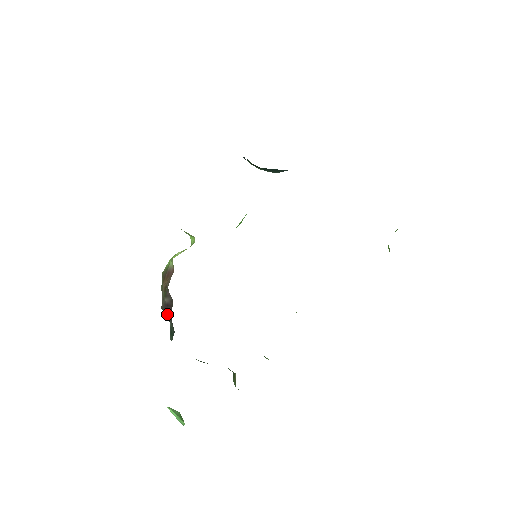
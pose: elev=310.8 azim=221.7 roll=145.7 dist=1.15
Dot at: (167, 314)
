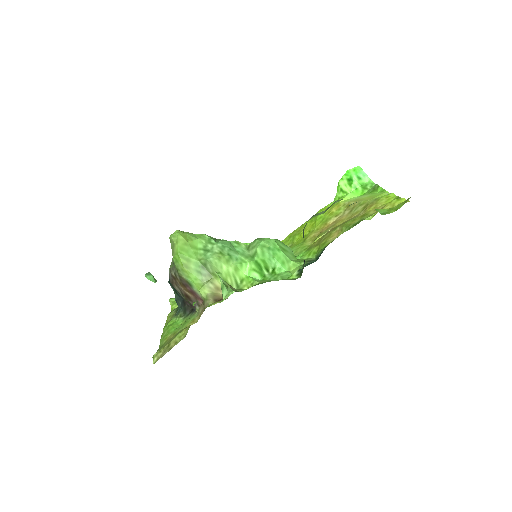
Dot at: (178, 292)
